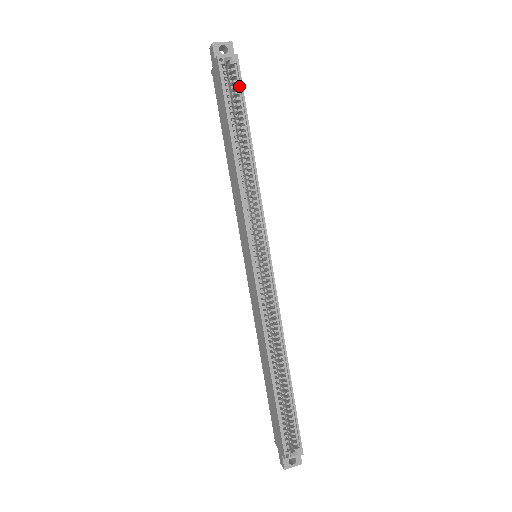
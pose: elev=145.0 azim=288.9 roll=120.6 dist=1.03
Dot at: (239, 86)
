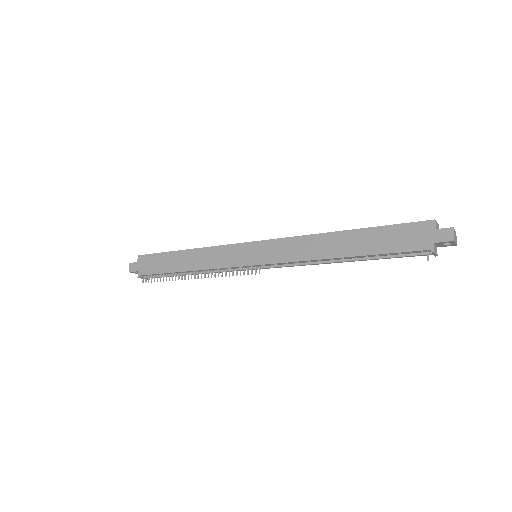
Dot at: occluded
